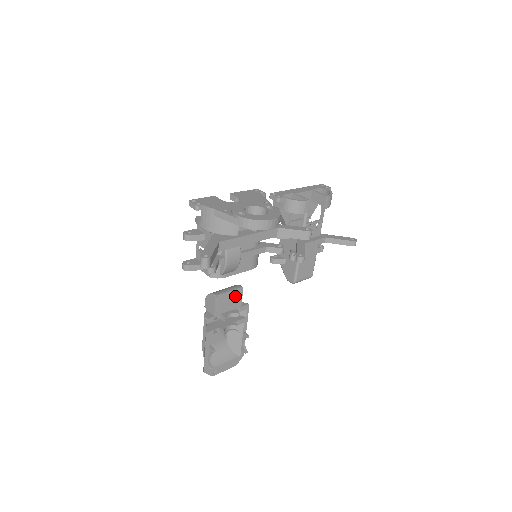
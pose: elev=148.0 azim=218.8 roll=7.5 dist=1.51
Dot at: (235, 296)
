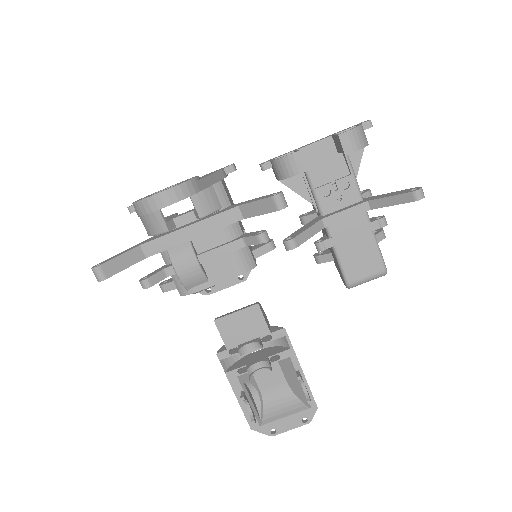
Dot at: (250, 318)
